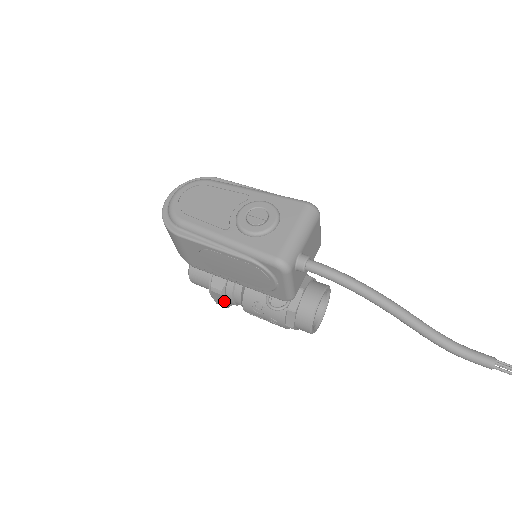
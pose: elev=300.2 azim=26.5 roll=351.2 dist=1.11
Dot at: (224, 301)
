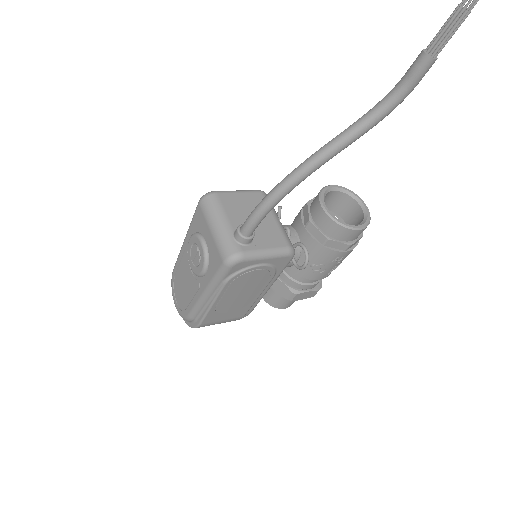
Dot at: (308, 292)
